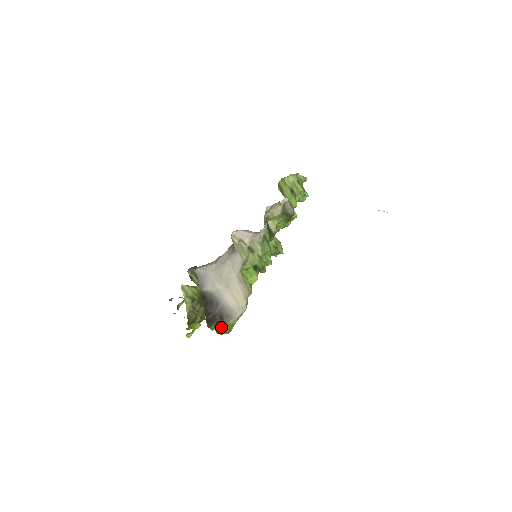
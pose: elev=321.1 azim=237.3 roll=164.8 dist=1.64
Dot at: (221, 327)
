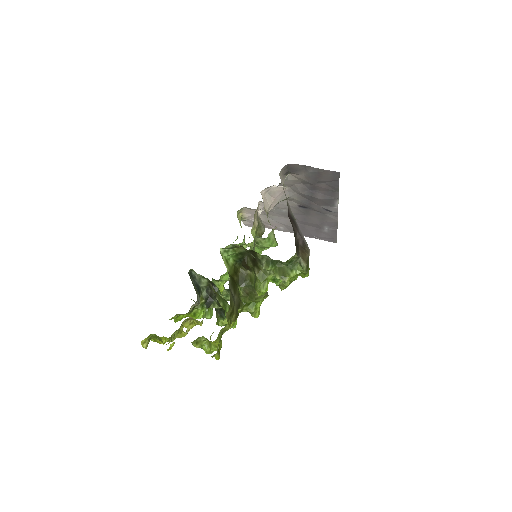
Dot at: occluded
